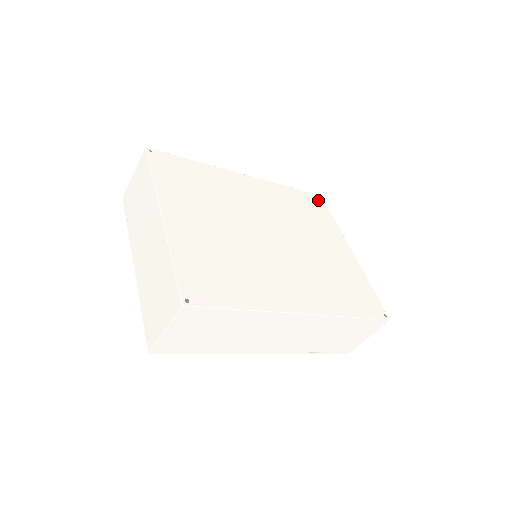
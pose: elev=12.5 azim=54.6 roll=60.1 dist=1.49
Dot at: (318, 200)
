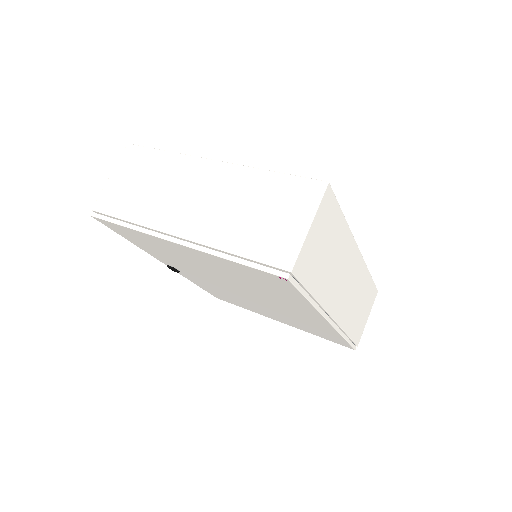
Dot at: occluded
